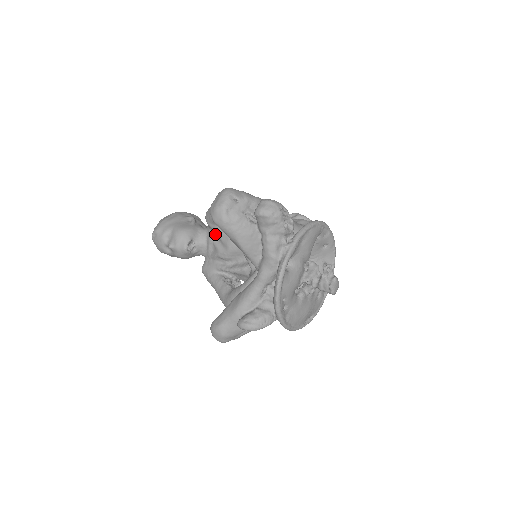
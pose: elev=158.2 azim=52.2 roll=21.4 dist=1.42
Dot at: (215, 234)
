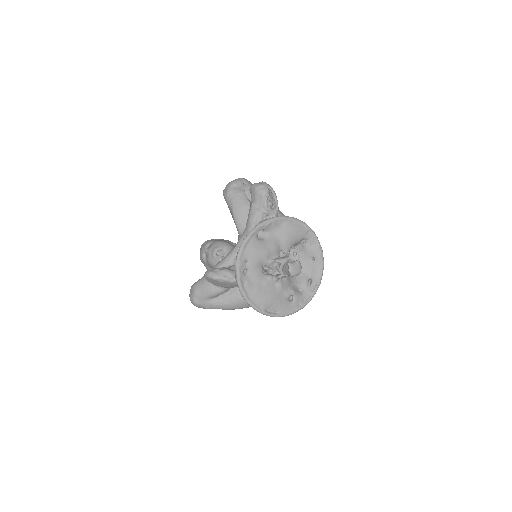
Dot at: occluded
